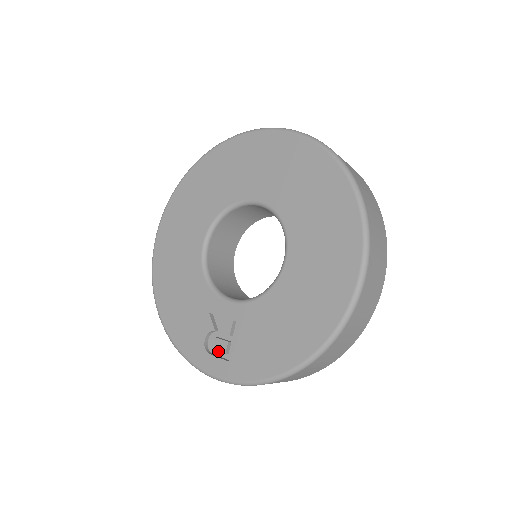
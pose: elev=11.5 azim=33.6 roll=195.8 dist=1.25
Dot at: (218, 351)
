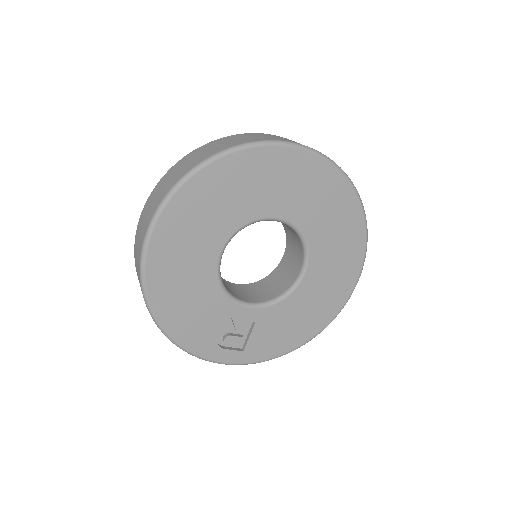
Dot at: (228, 343)
